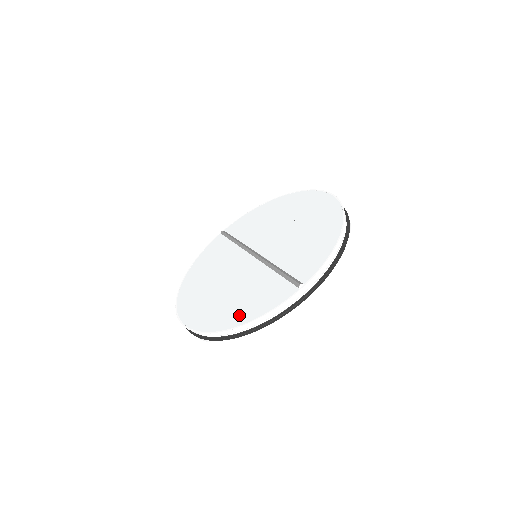
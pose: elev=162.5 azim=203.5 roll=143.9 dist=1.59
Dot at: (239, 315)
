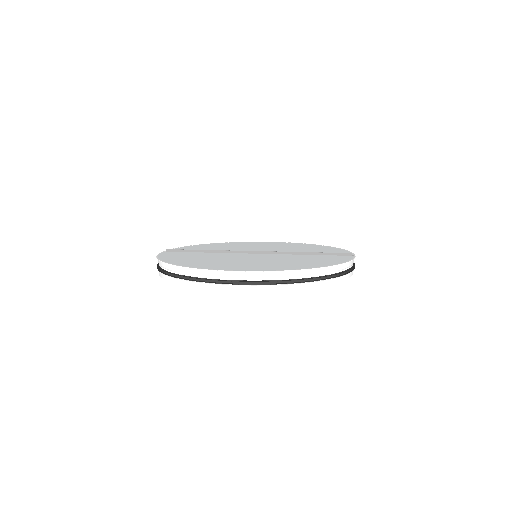
Dot at: (320, 263)
